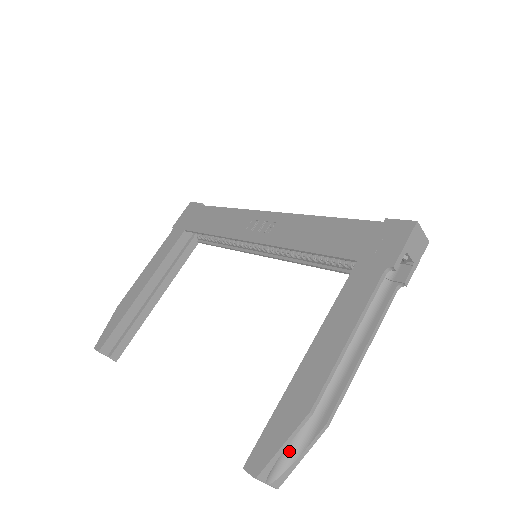
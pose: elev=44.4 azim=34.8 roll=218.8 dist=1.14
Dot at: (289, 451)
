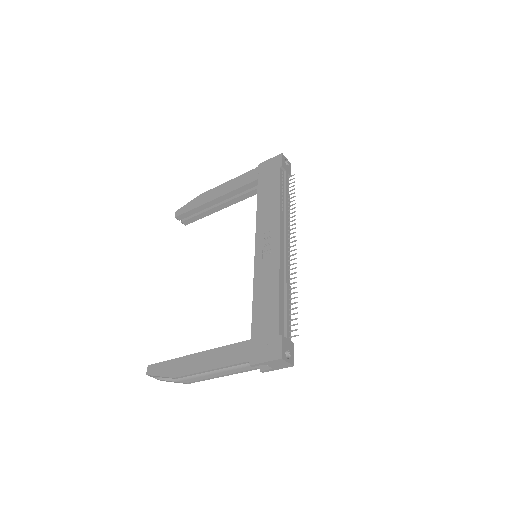
Dot at: occluded
